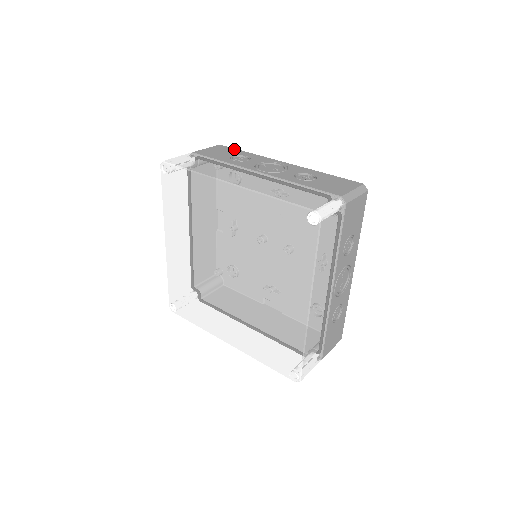
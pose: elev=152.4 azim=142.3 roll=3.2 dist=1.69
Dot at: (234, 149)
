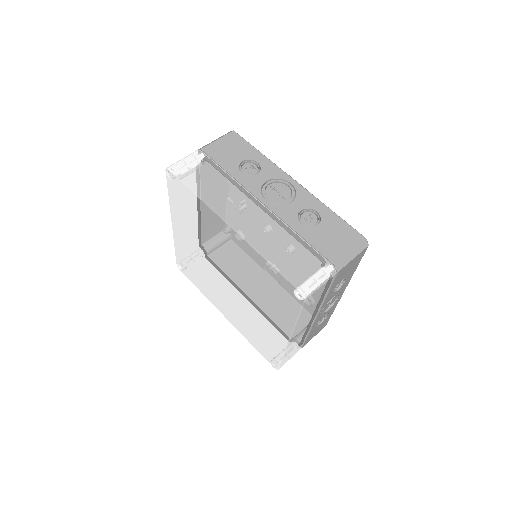
Dot at: (247, 144)
